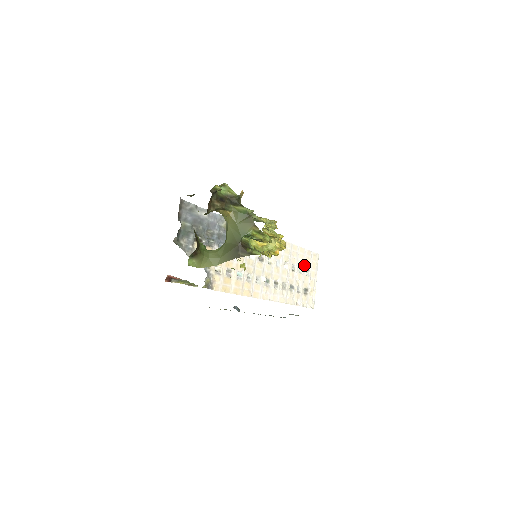
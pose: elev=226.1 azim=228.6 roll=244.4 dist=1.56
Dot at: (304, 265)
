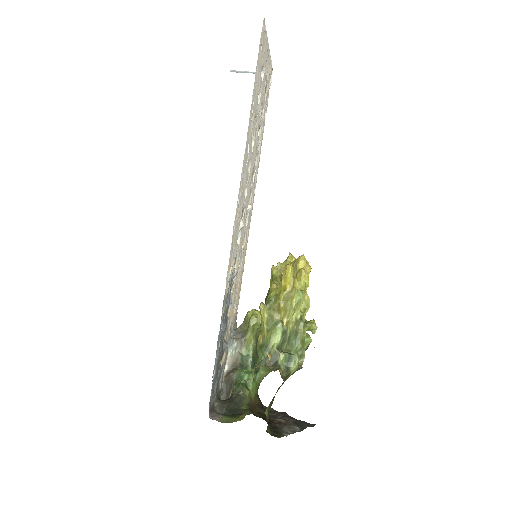
Dot at: (259, 82)
